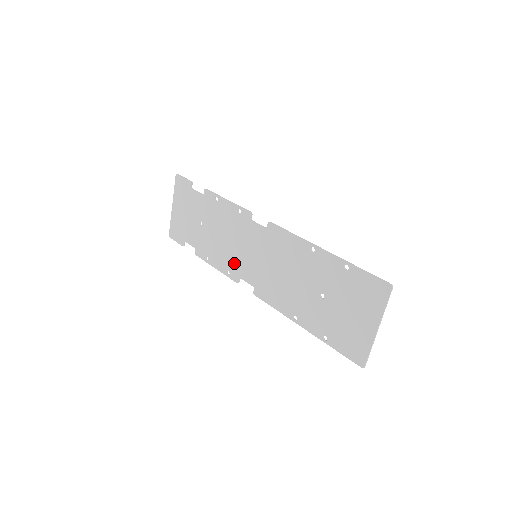
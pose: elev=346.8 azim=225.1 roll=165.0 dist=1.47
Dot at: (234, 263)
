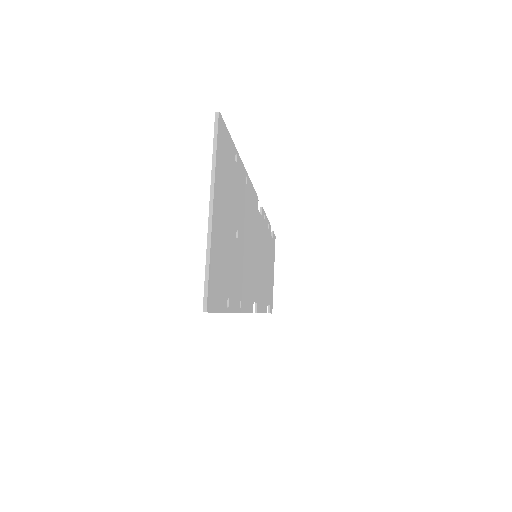
Dot at: occluded
